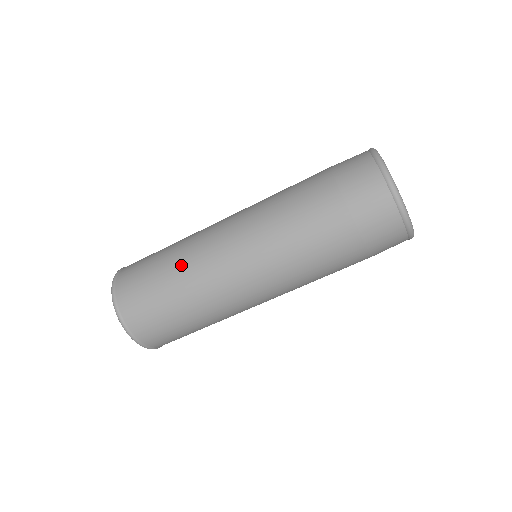
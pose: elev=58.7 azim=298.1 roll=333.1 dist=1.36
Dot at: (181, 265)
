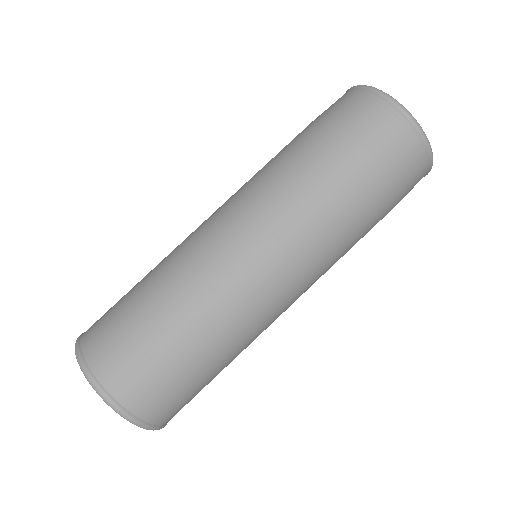
Dot at: (192, 313)
